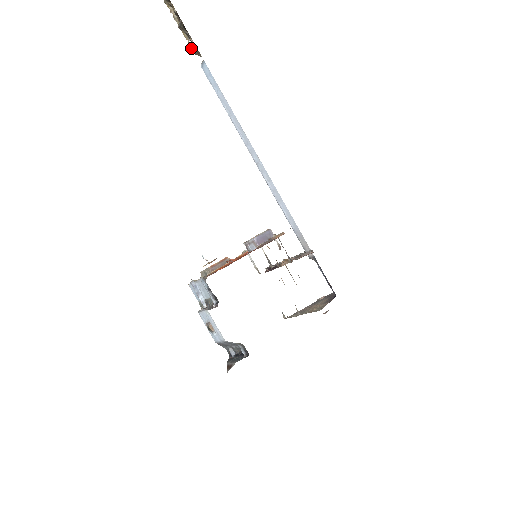
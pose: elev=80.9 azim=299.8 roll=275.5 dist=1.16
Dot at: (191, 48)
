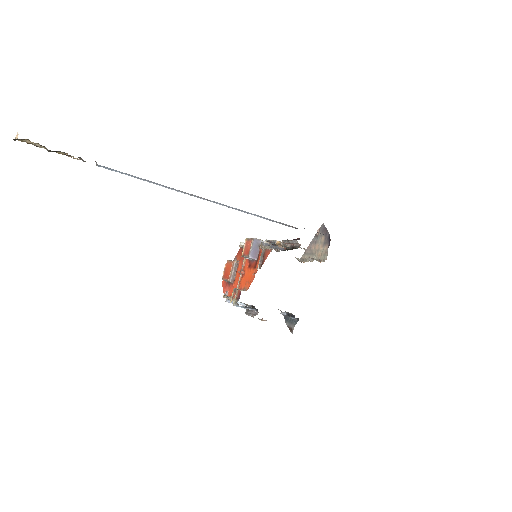
Dot at: occluded
